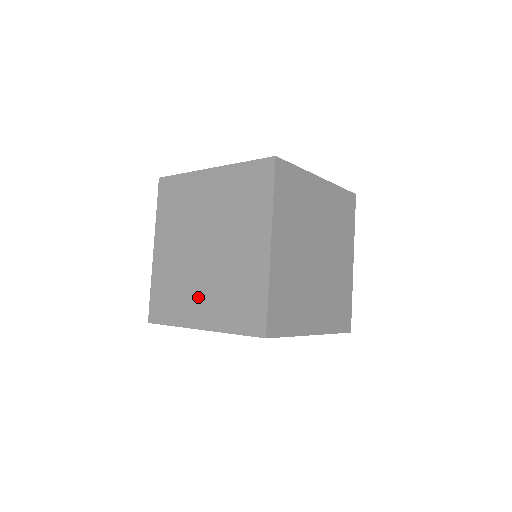
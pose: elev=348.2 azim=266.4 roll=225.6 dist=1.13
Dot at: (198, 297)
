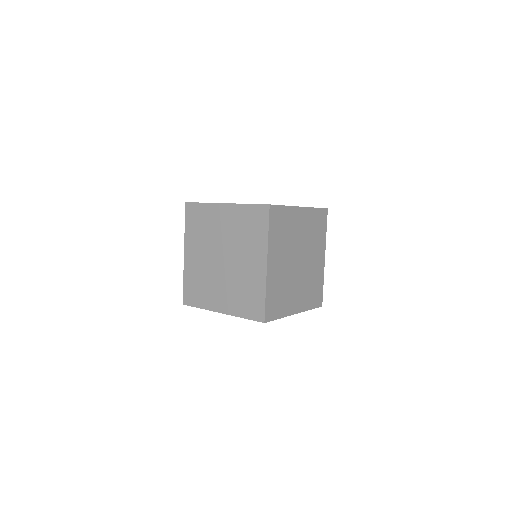
Dot at: (218, 292)
